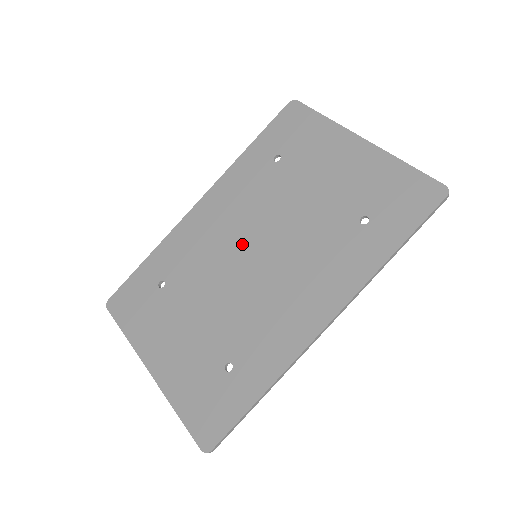
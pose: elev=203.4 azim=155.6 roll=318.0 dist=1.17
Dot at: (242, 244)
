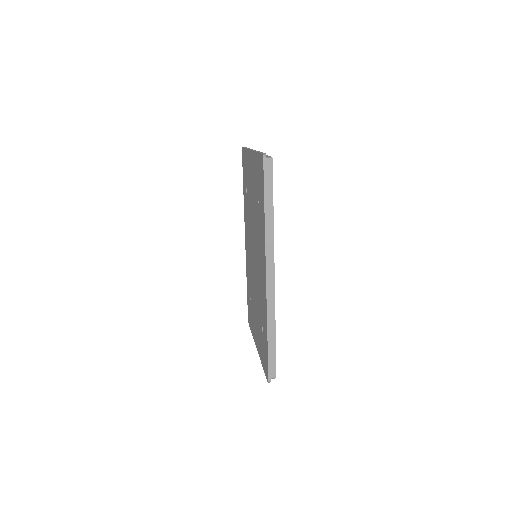
Dot at: (252, 253)
